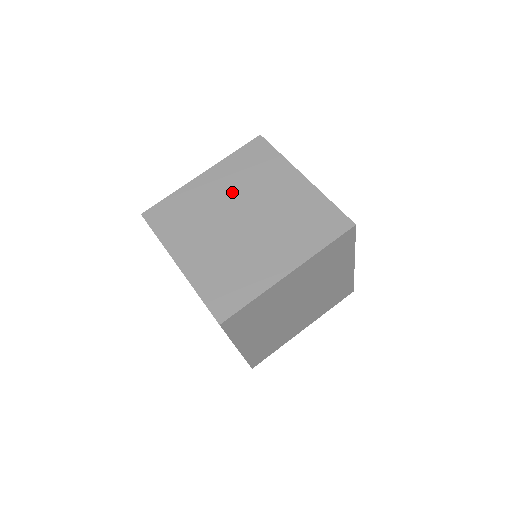
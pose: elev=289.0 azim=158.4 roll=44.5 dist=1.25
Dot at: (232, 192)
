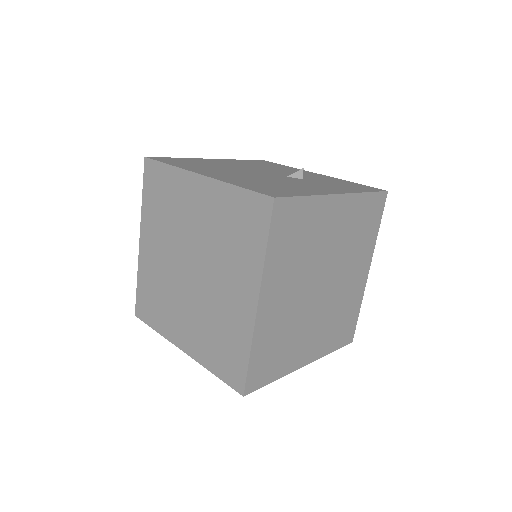
Dot at: (337, 245)
